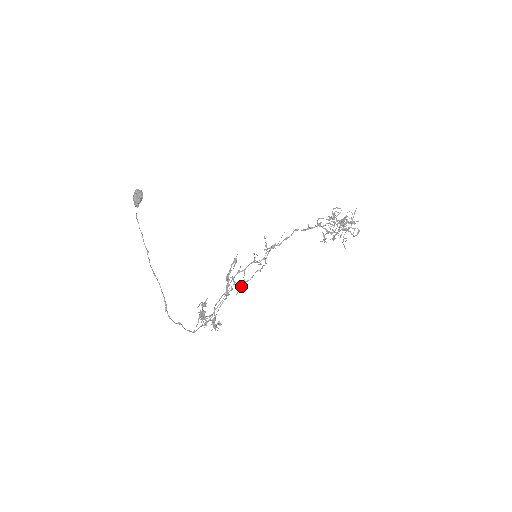
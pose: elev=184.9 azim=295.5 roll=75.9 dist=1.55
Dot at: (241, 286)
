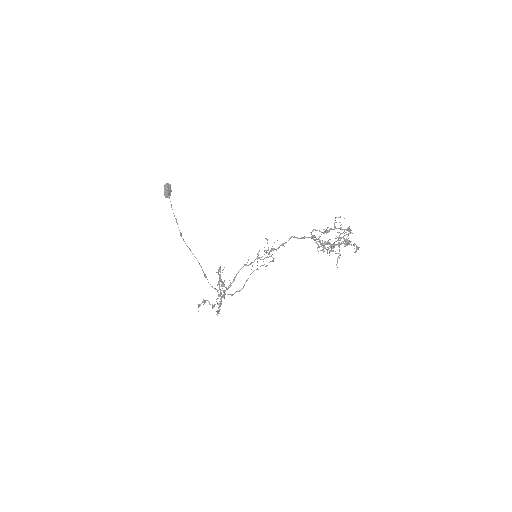
Dot at: occluded
